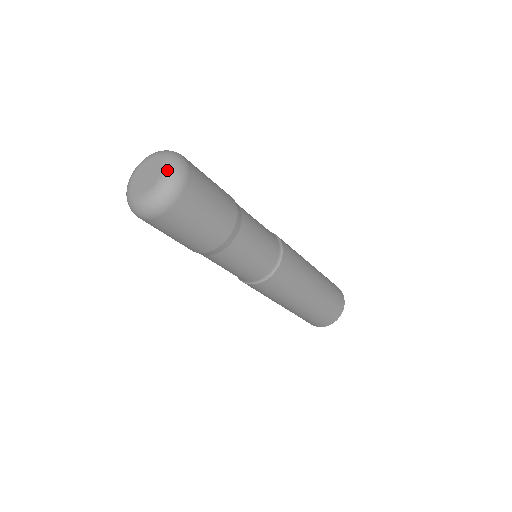
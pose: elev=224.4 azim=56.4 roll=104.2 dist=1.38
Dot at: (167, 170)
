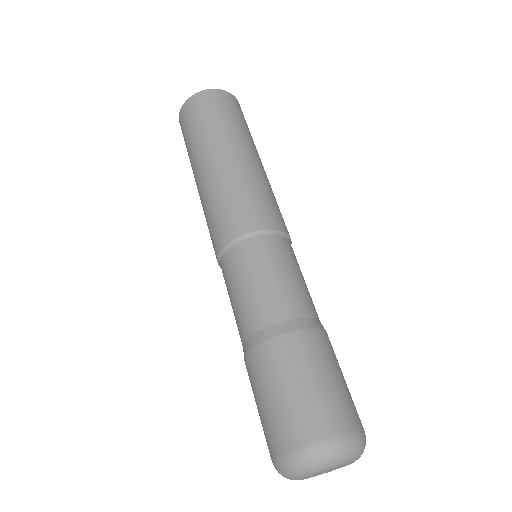
Dot at: occluded
